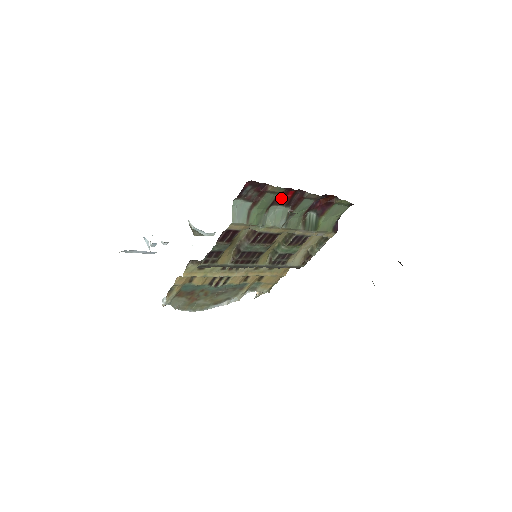
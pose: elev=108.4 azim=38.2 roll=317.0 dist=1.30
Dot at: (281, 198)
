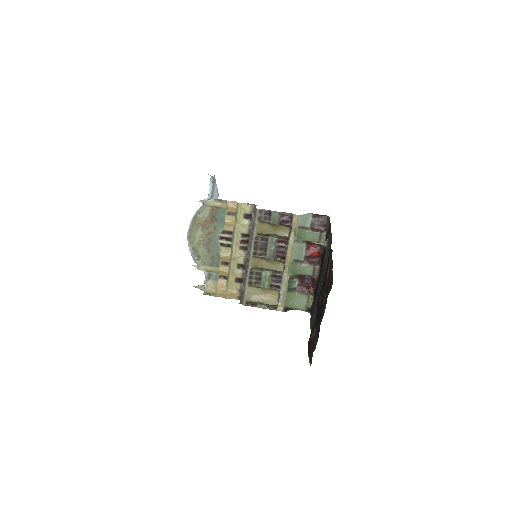
Dot at: (311, 249)
